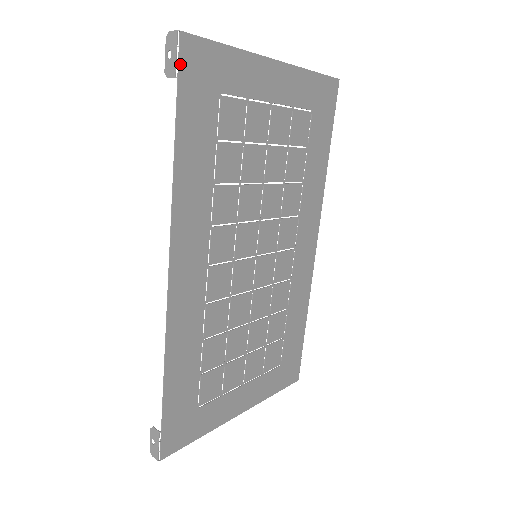
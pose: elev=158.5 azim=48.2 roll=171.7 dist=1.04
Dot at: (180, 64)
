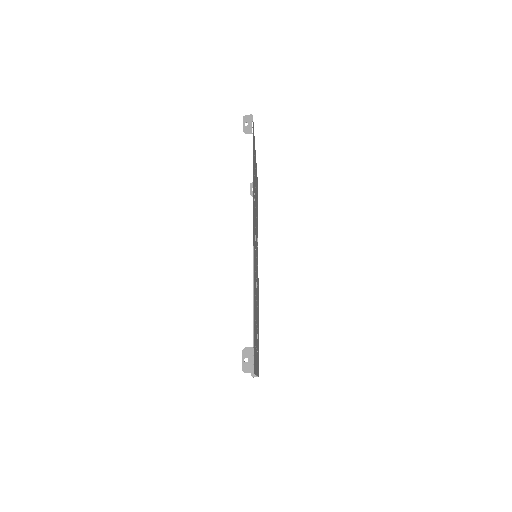
Dot at: occluded
